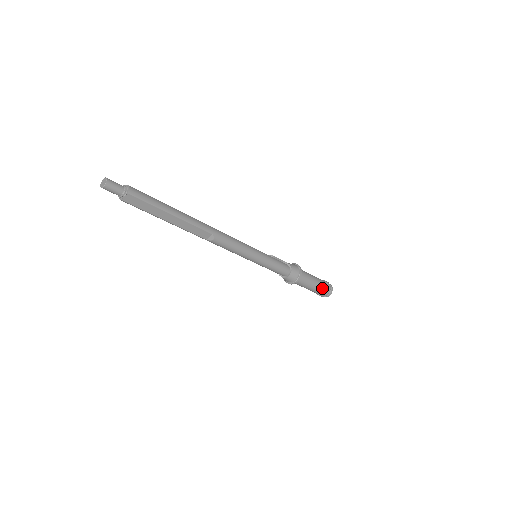
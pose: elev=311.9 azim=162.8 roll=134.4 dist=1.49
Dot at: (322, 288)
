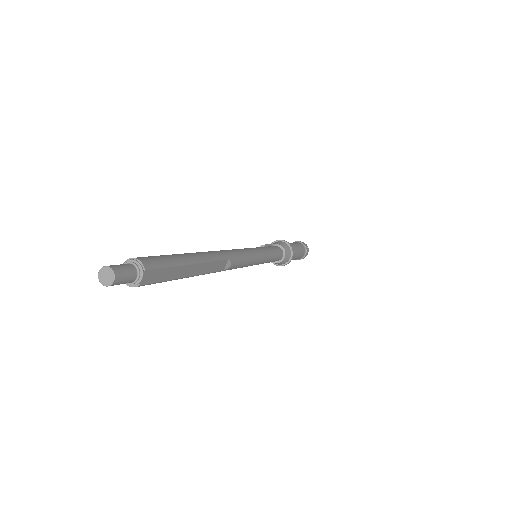
Dot at: (303, 250)
